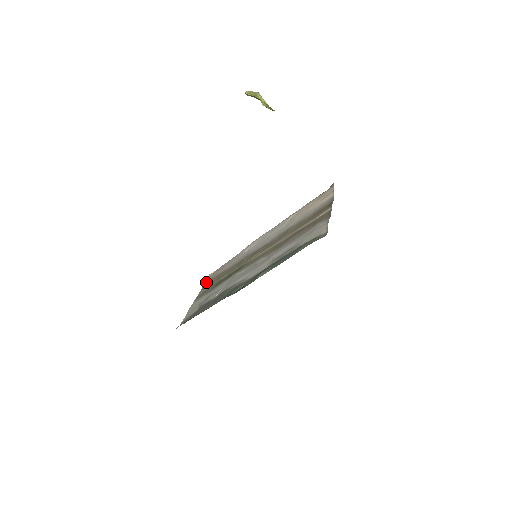
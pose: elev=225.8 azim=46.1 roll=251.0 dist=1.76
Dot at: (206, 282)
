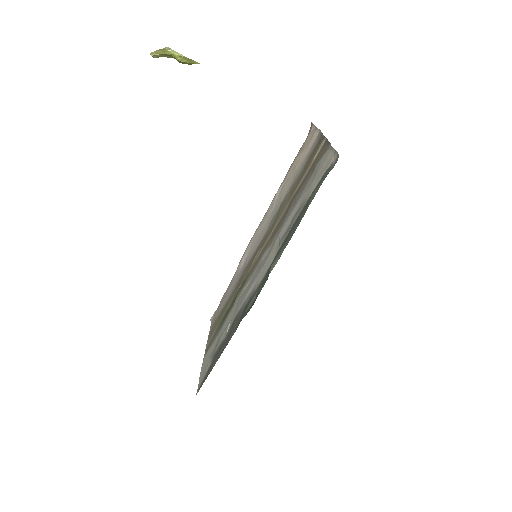
Dot at: (210, 329)
